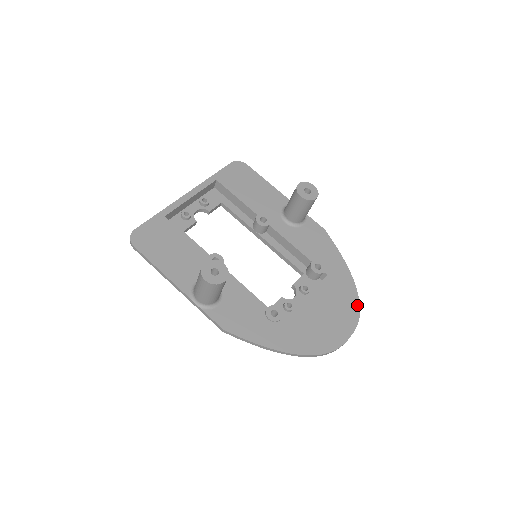
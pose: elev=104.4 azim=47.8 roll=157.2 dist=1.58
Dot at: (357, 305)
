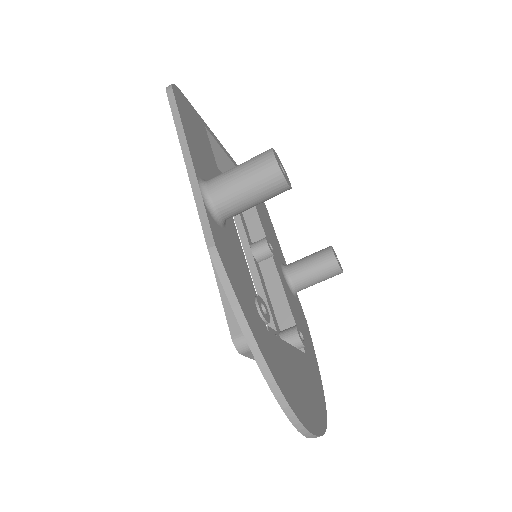
Dot at: (325, 414)
